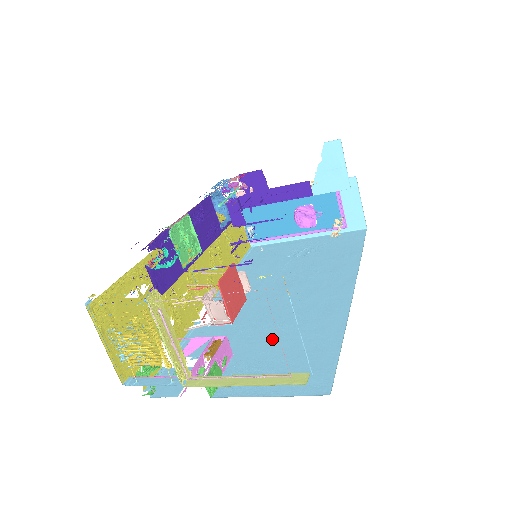
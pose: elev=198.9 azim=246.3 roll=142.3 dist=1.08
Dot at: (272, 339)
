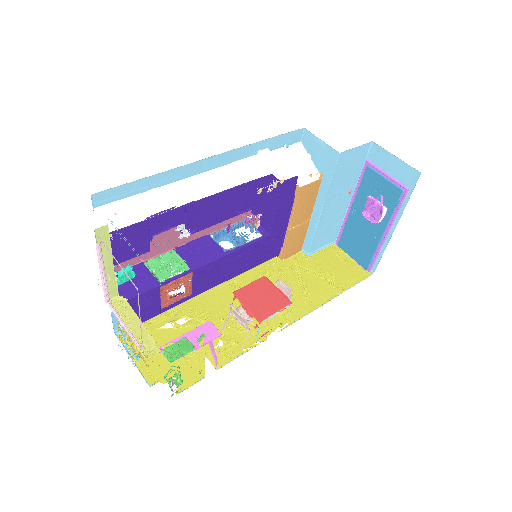
Dot at: occluded
